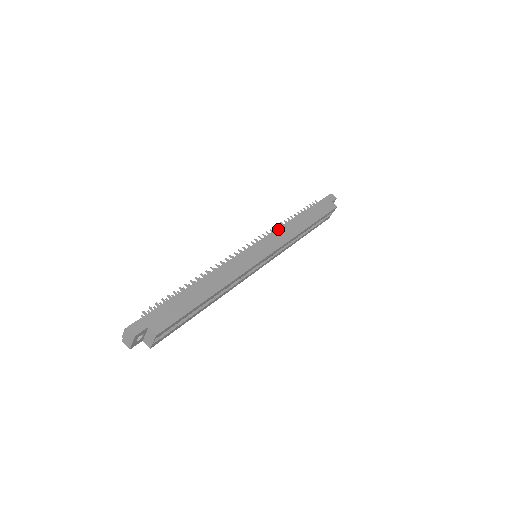
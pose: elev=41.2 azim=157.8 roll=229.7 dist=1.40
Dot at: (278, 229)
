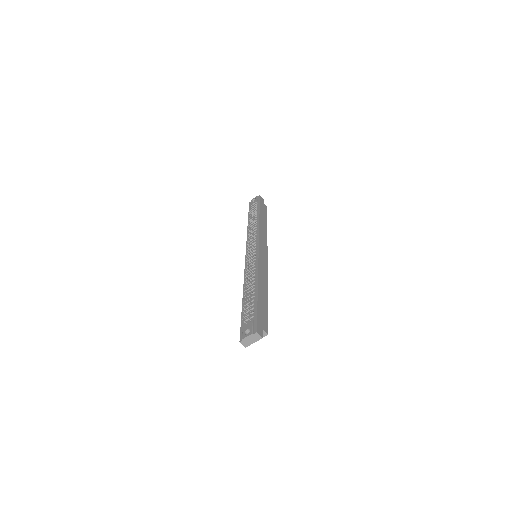
Dot at: (260, 232)
